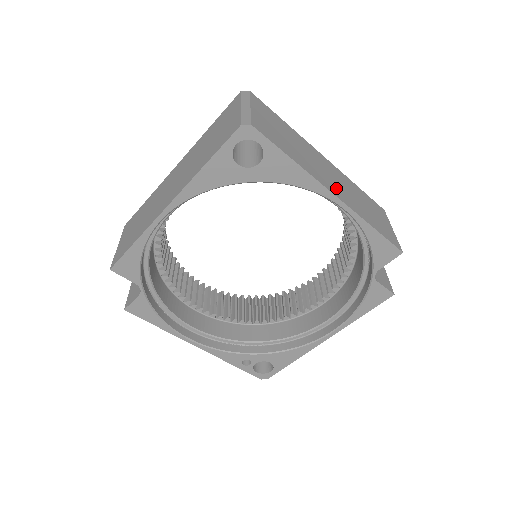
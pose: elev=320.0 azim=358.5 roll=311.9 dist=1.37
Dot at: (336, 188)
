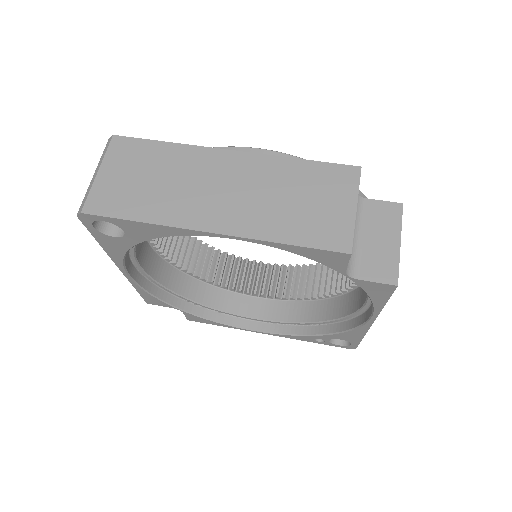
Dot at: (223, 212)
